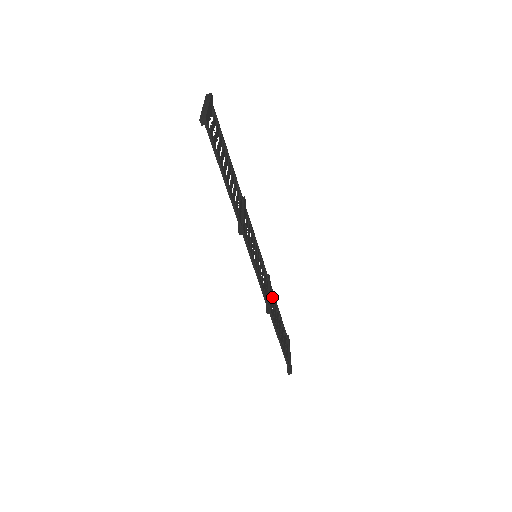
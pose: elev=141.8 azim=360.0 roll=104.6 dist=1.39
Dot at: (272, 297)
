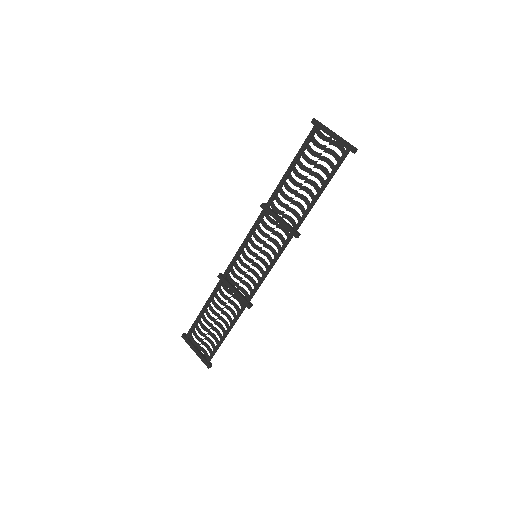
Dot at: occluded
